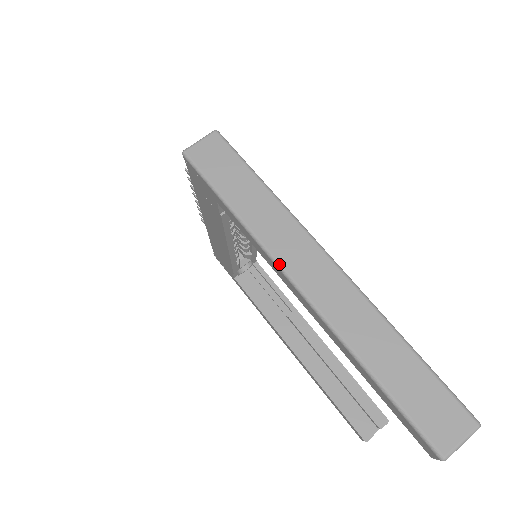
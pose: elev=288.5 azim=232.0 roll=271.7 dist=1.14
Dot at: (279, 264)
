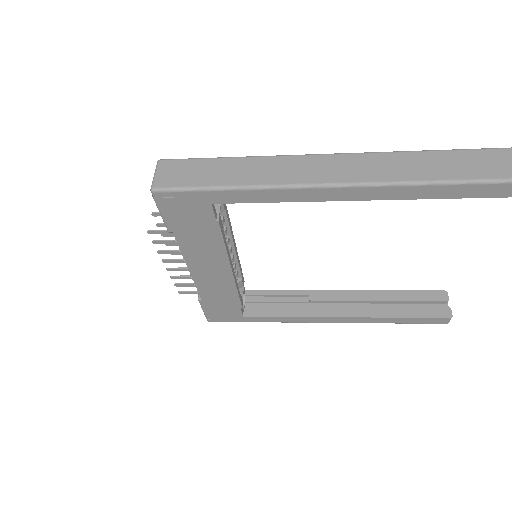
Dot at: (306, 184)
